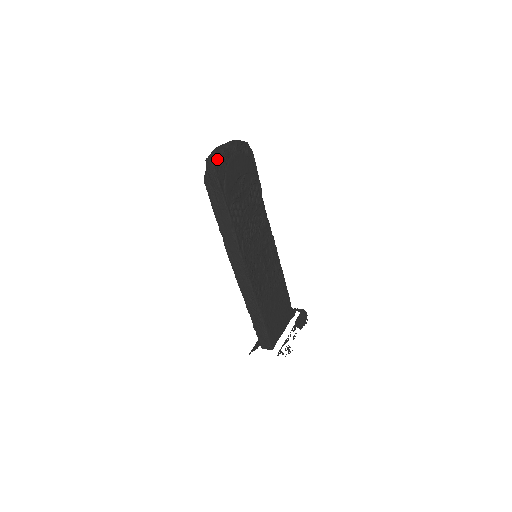
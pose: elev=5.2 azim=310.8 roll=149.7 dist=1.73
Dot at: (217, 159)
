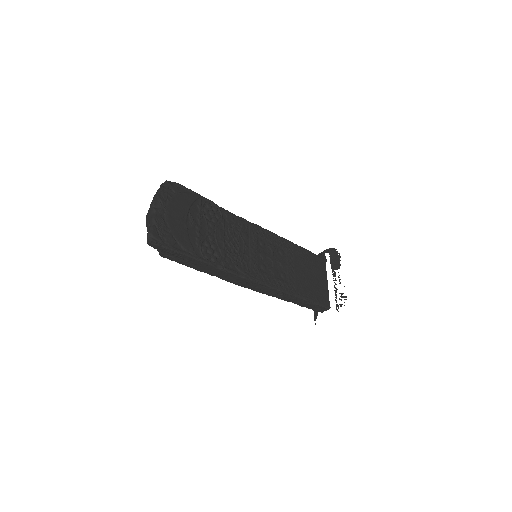
Dot at: (156, 235)
